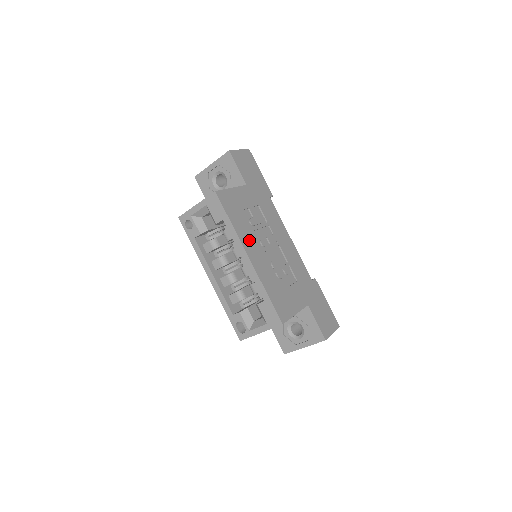
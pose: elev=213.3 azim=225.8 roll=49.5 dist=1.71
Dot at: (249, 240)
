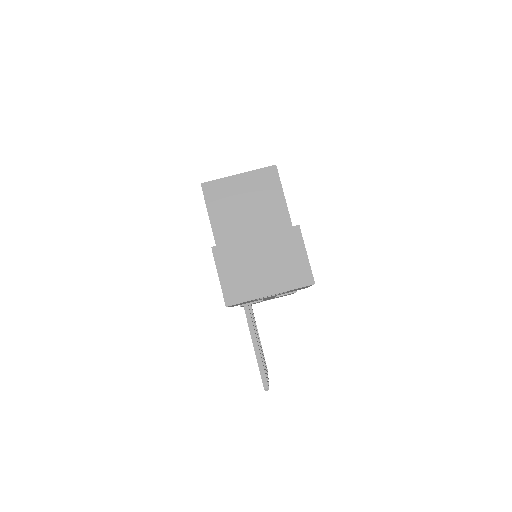
Dot at: occluded
